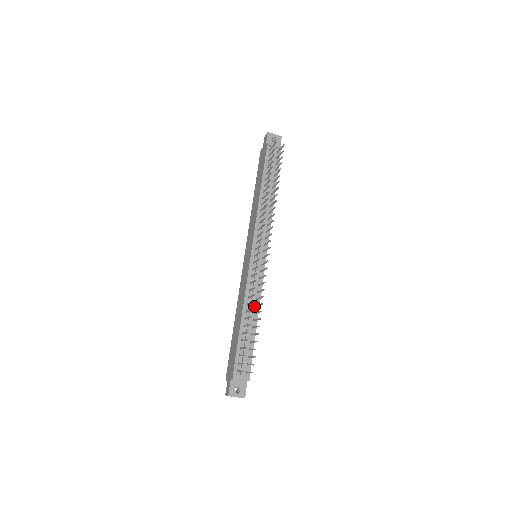
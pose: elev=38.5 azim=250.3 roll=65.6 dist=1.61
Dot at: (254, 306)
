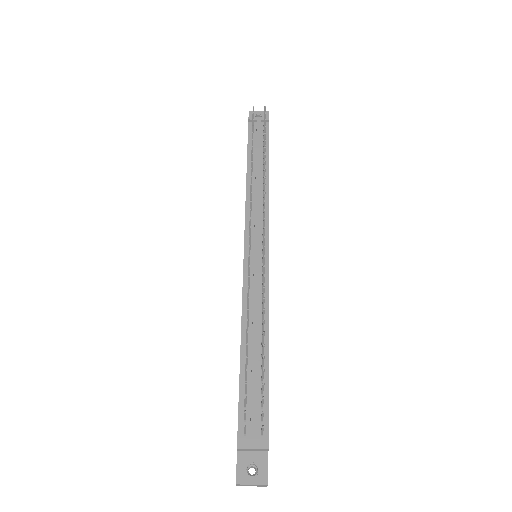
Dot at: (259, 323)
